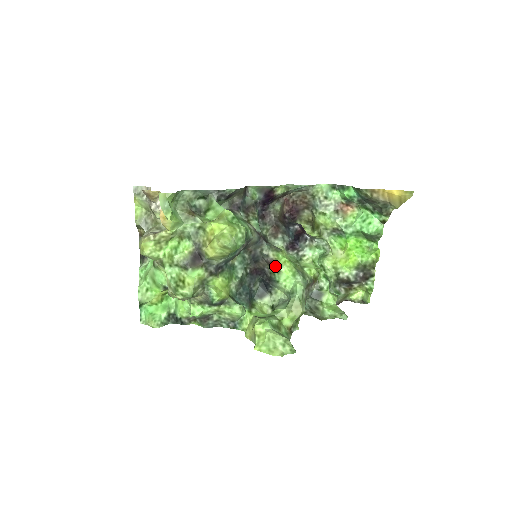
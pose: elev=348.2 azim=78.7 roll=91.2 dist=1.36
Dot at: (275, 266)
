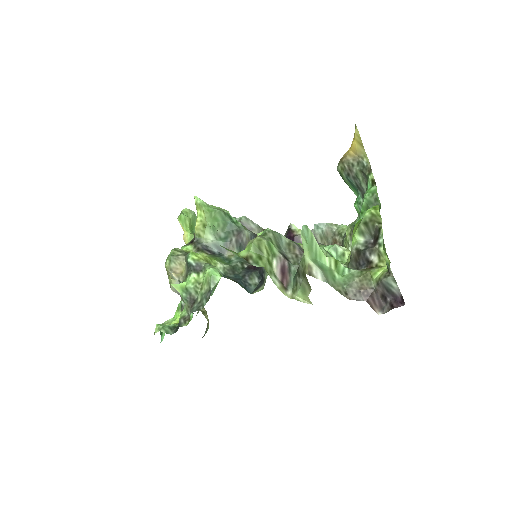
Dot at: occluded
